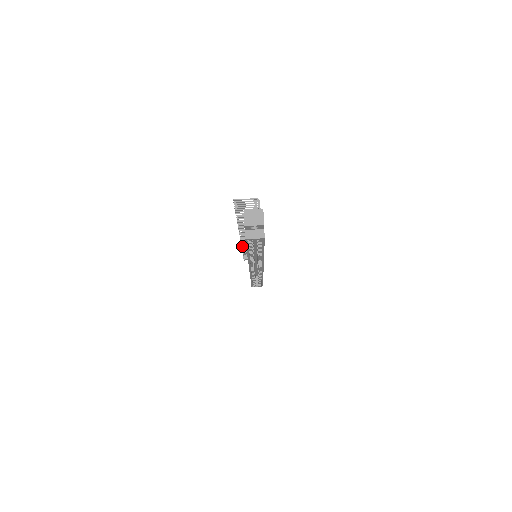
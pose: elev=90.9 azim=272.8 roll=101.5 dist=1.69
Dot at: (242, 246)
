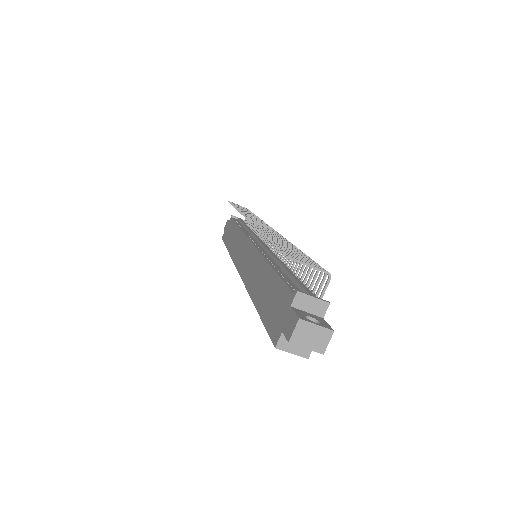
Dot at: (240, 211)
